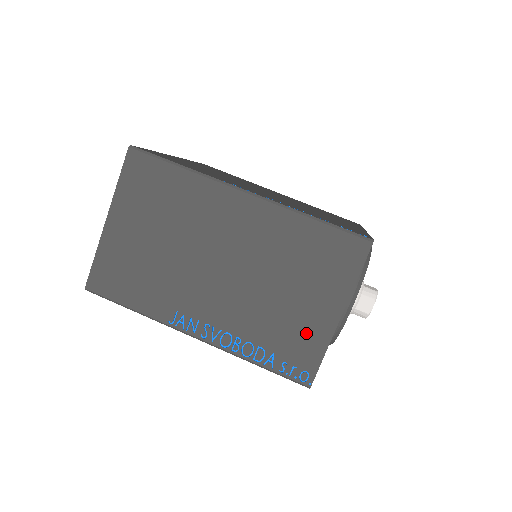
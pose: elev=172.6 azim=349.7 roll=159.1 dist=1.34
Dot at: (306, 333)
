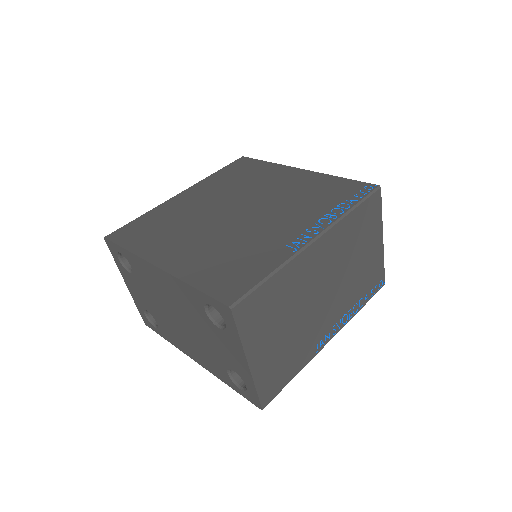
Dot at: (374, 266)
